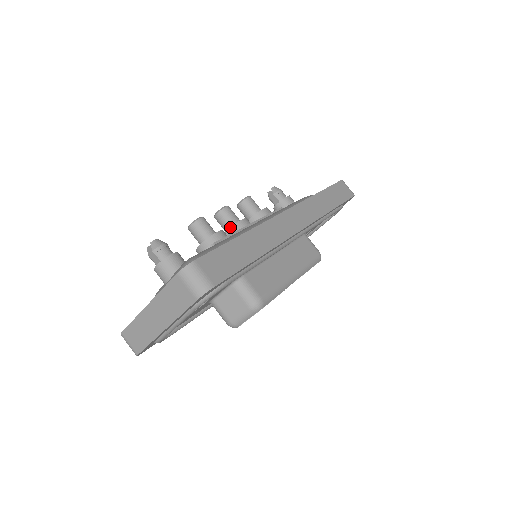
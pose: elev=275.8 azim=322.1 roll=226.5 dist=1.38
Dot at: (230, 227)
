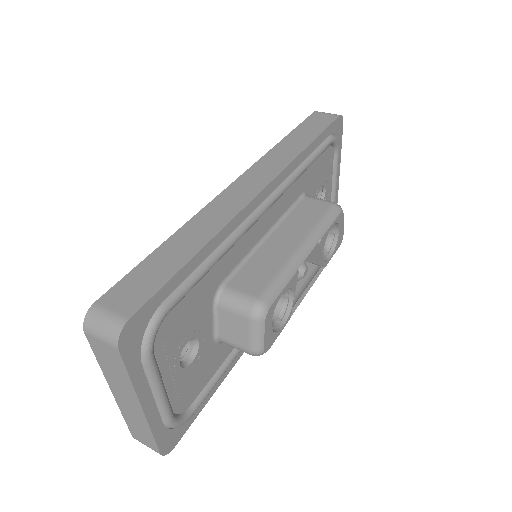
Dot at: occluded
